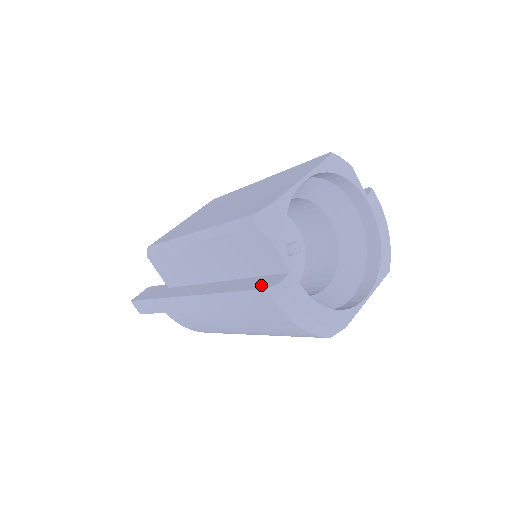
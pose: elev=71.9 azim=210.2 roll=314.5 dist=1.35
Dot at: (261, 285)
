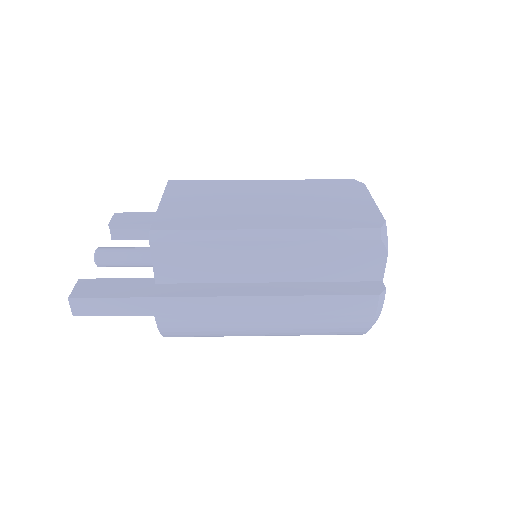
Dot at: (363, 291)
